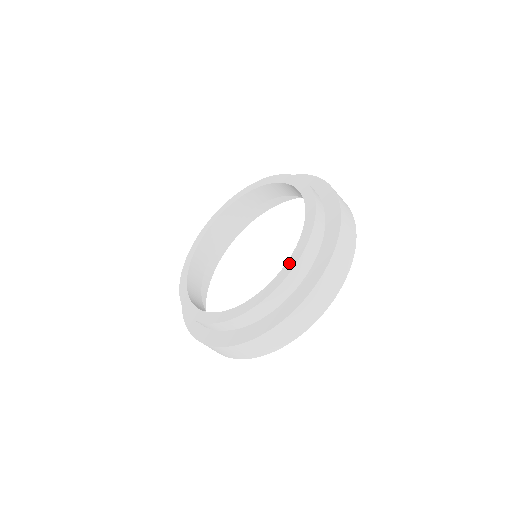
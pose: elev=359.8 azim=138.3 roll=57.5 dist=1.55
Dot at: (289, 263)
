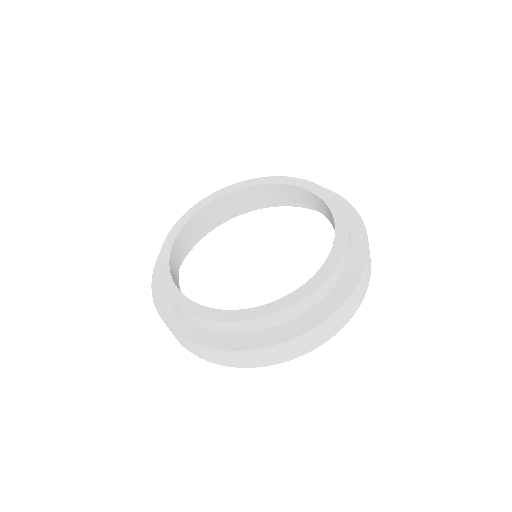
Dot at: (228, 313)
